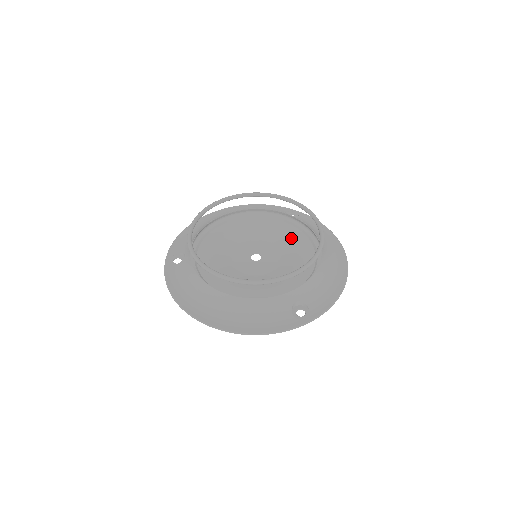
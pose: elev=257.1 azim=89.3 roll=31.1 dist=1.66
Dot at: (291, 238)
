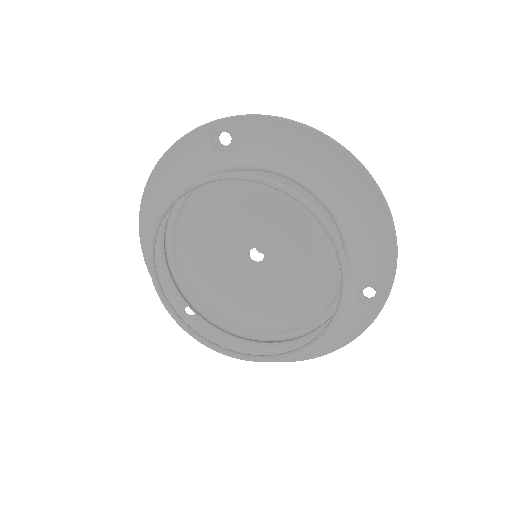
Dot at: (267, 197)
